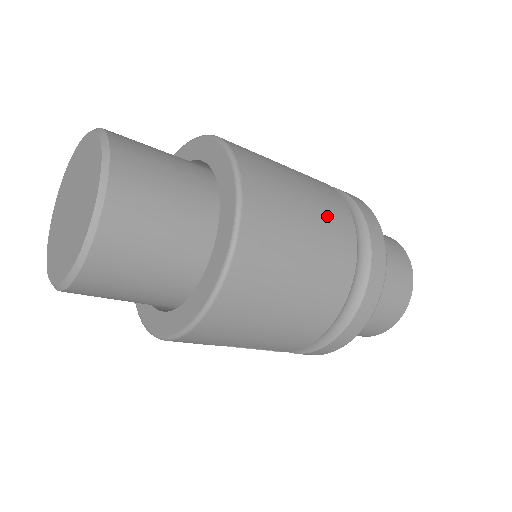
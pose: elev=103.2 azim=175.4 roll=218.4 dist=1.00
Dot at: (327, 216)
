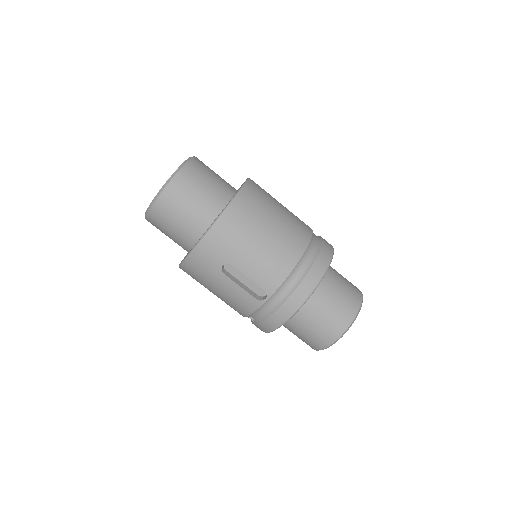
Dot at: occluded
